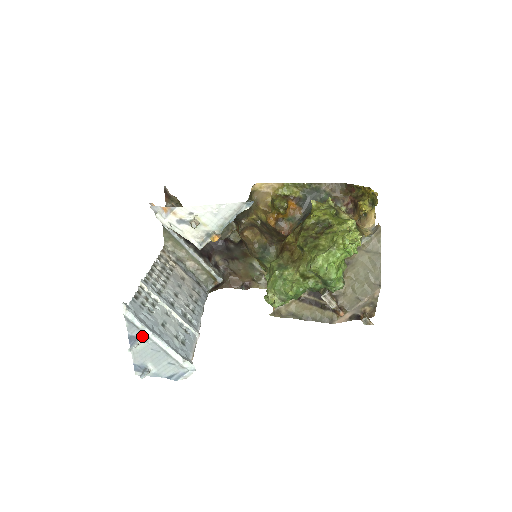
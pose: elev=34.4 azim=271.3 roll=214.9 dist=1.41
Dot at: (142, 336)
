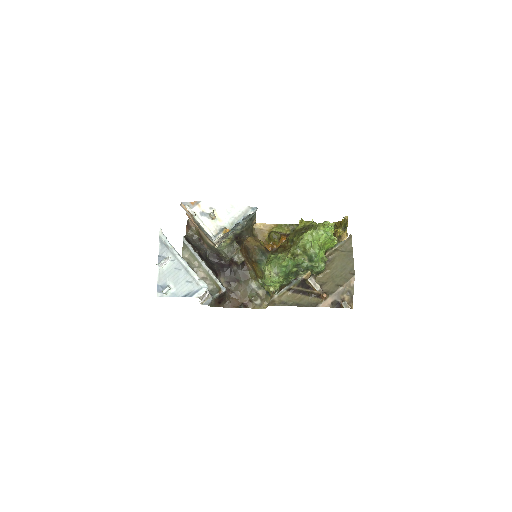
Dot at: (170, 256)
